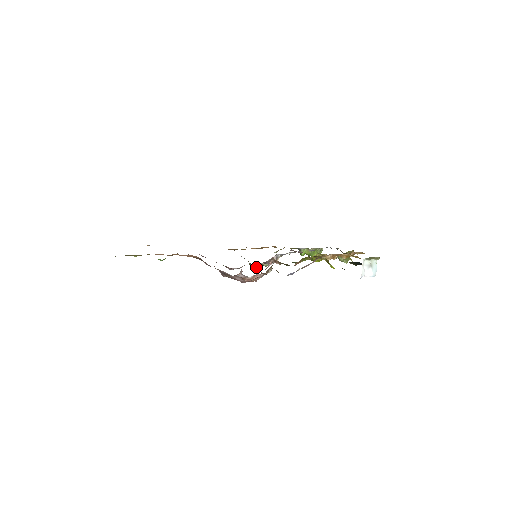
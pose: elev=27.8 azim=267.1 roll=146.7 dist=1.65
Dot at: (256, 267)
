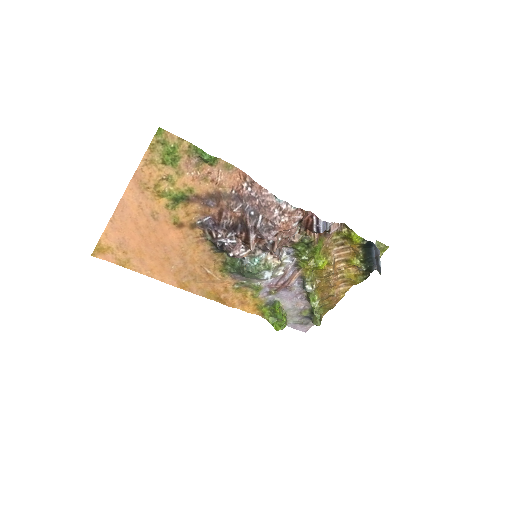
Dot at: (255, 268)
